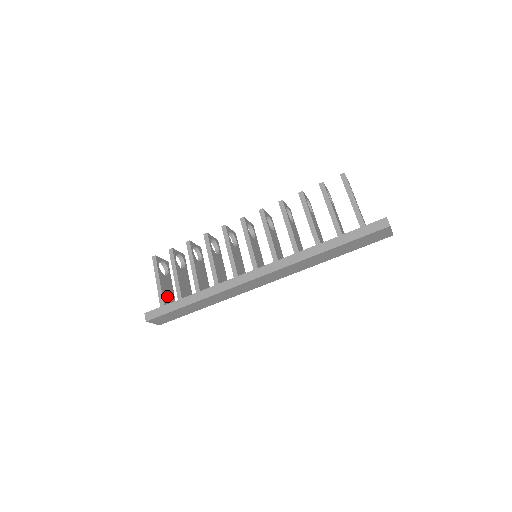
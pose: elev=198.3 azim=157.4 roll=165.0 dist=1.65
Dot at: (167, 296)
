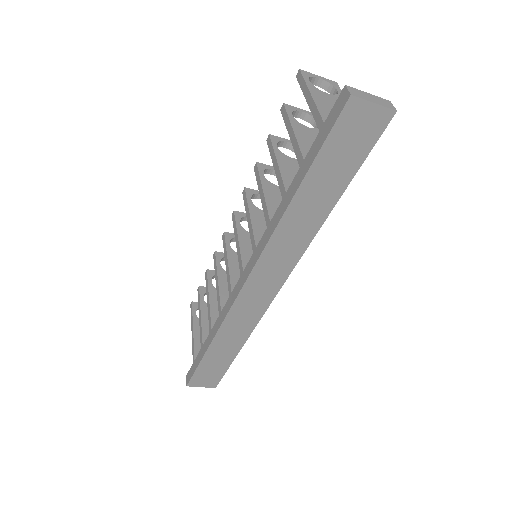
Dot at: occluded
